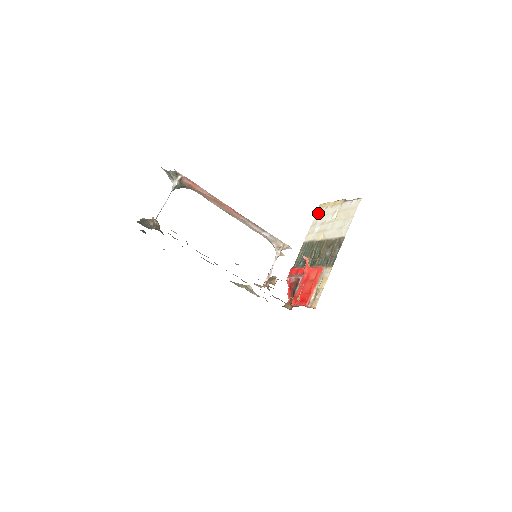
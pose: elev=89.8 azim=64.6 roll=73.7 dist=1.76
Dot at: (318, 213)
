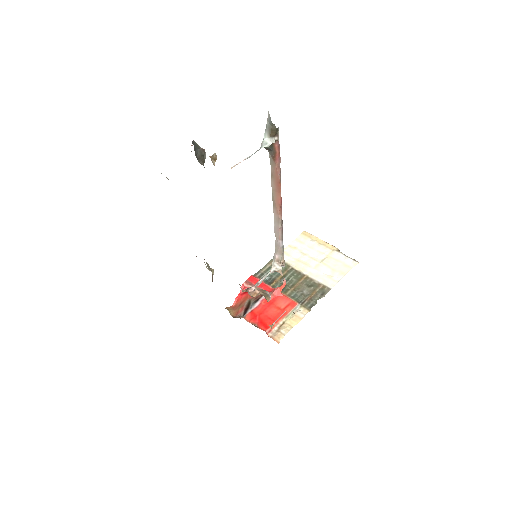
Dot at: (301, 238)
